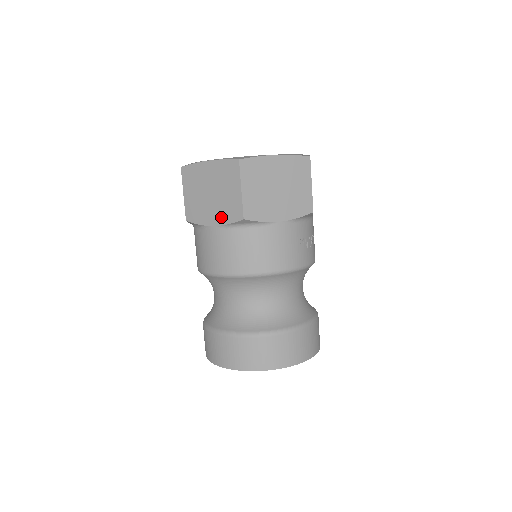
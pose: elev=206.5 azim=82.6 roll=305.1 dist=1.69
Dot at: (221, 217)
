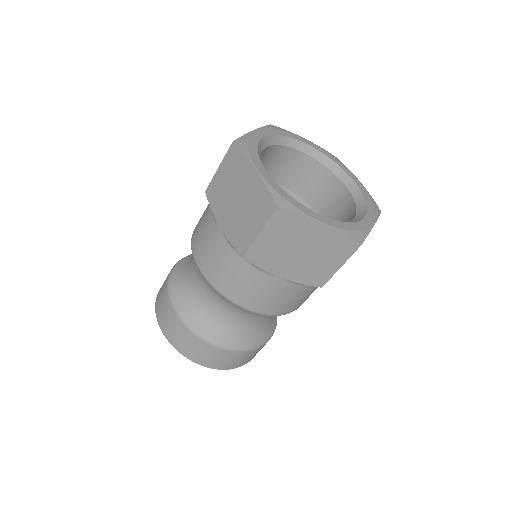
Dot at: (296, 275)
